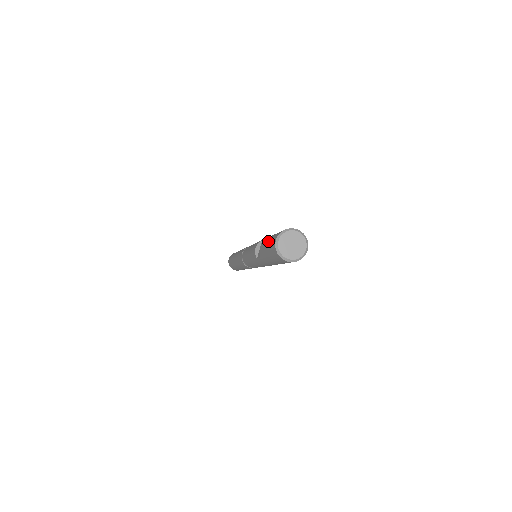
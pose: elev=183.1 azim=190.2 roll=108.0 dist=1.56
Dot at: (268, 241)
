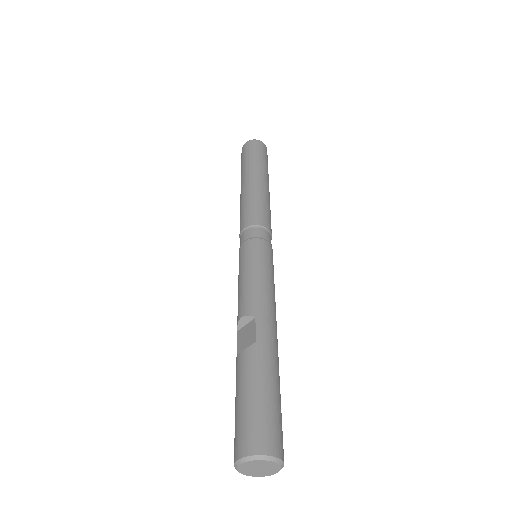
Dot at: (241, 402)
